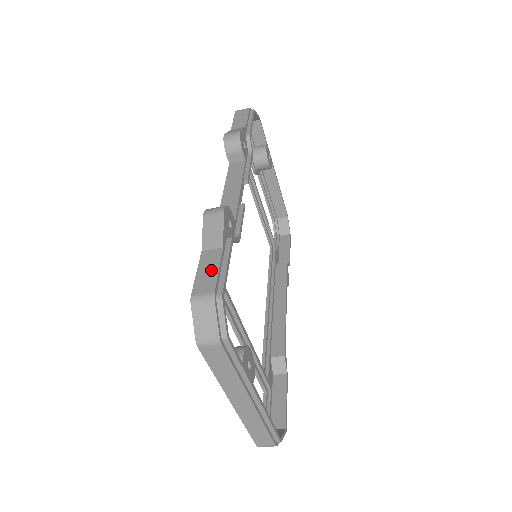
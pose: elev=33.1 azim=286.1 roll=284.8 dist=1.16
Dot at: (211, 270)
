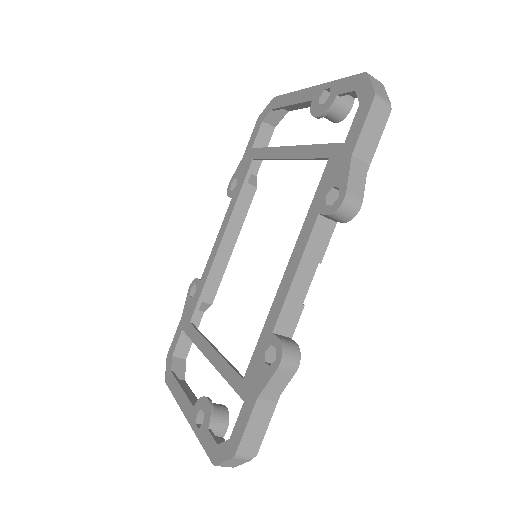
Dot at: (259, 429)
